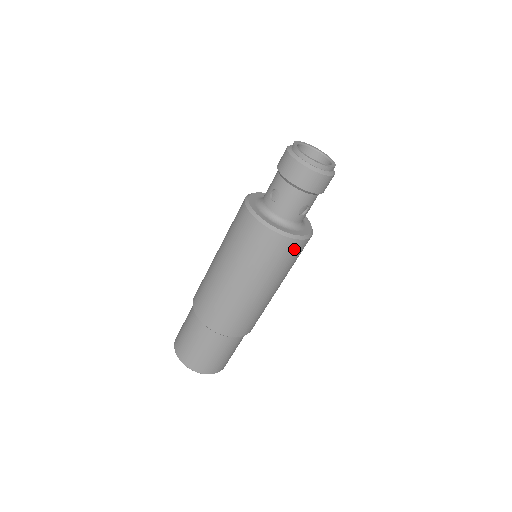
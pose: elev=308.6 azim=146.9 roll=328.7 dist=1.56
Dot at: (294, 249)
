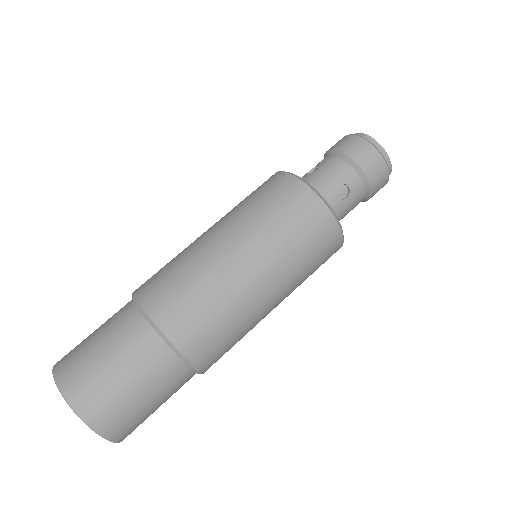
Dot at: (316, 219)
